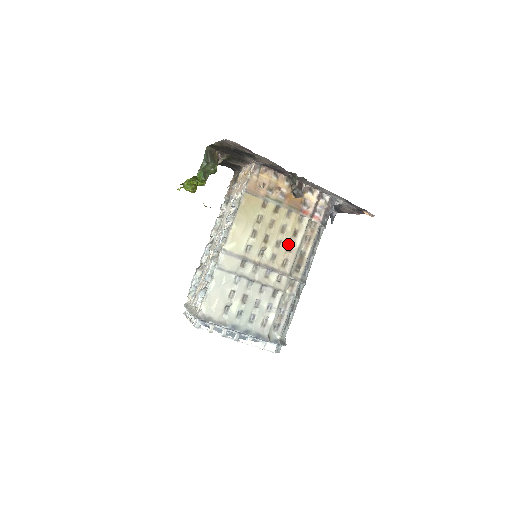
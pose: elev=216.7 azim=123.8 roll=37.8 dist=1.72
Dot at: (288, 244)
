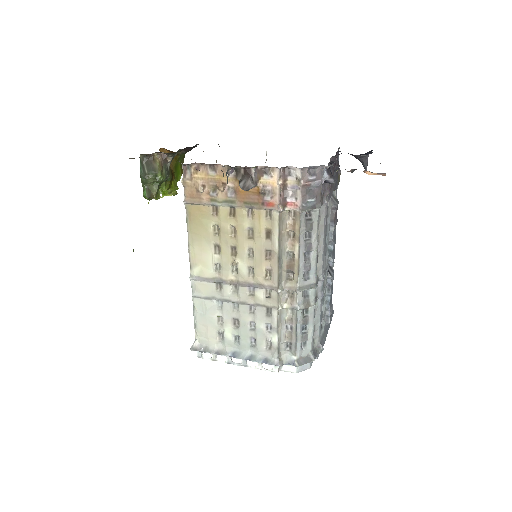
Dot at: (263, 251)
